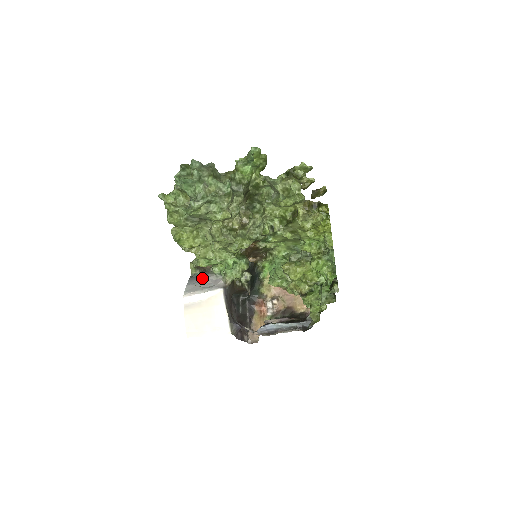
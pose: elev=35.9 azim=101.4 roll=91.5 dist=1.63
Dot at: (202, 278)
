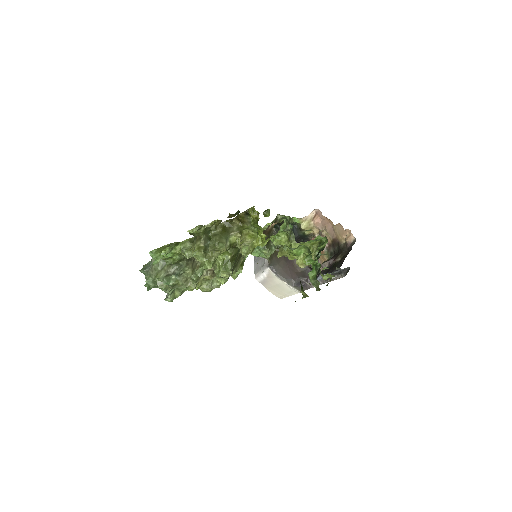
Dot at: occluded
